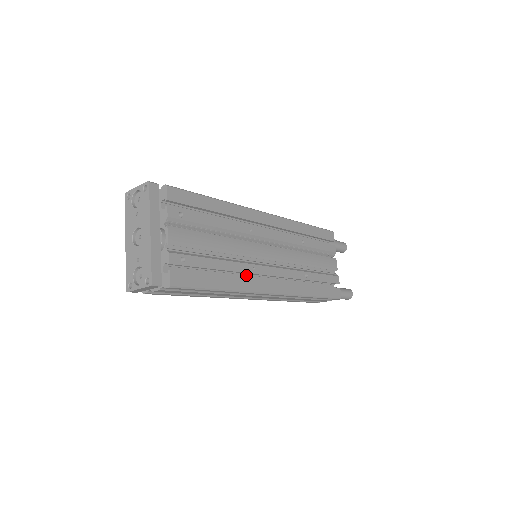
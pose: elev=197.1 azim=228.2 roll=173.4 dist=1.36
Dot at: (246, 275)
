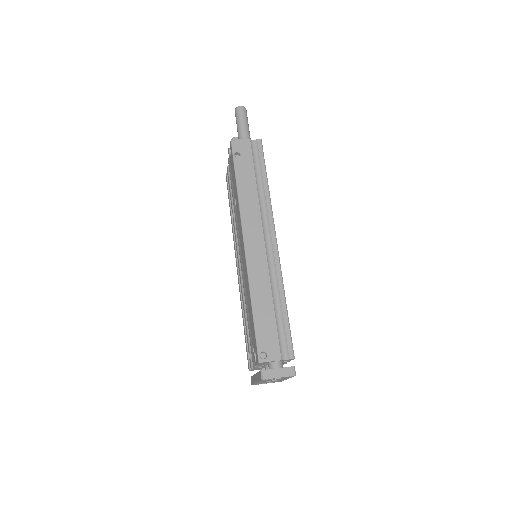
Dot at: occluded
